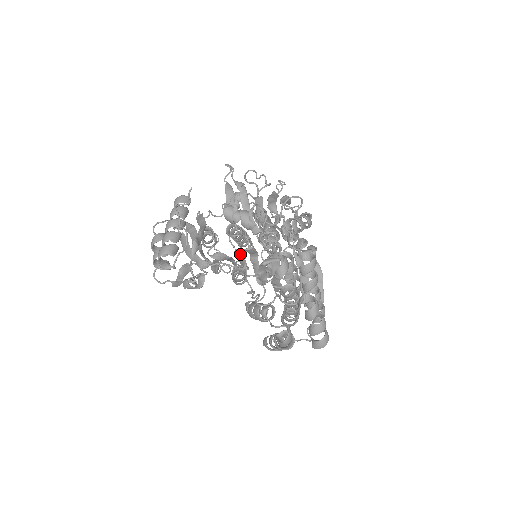
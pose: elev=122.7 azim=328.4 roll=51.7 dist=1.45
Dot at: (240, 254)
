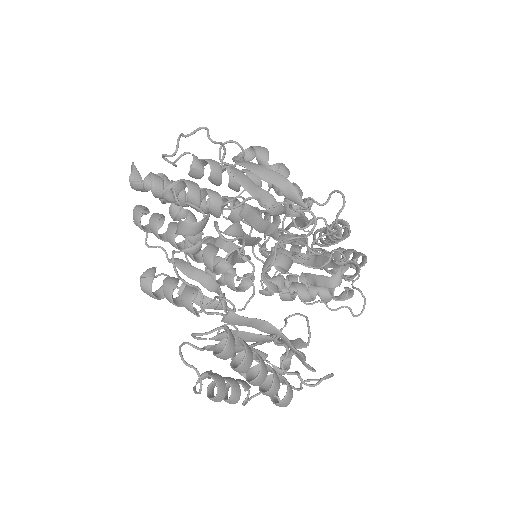
Dot at: occluded
